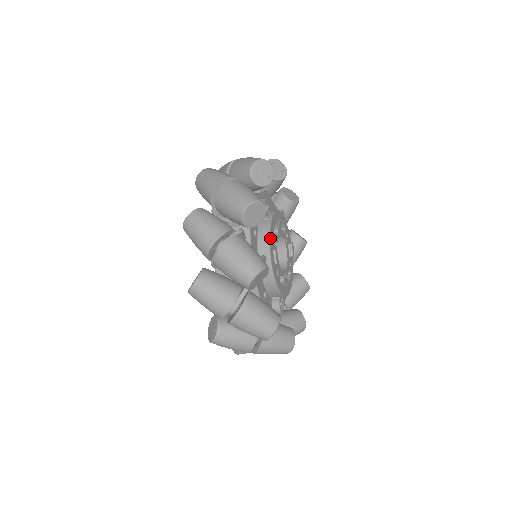
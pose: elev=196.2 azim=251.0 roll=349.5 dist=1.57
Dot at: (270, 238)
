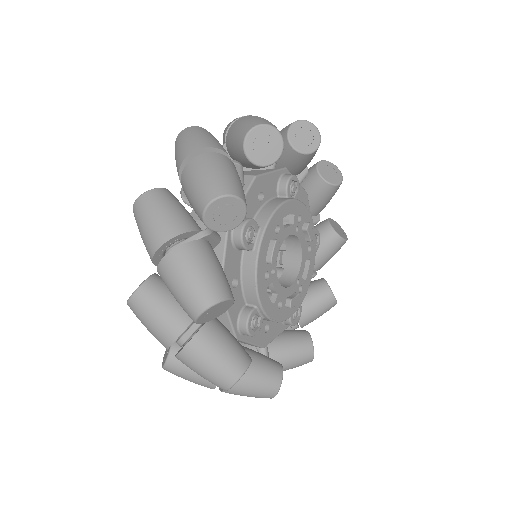
Dot at: (258, 284)
